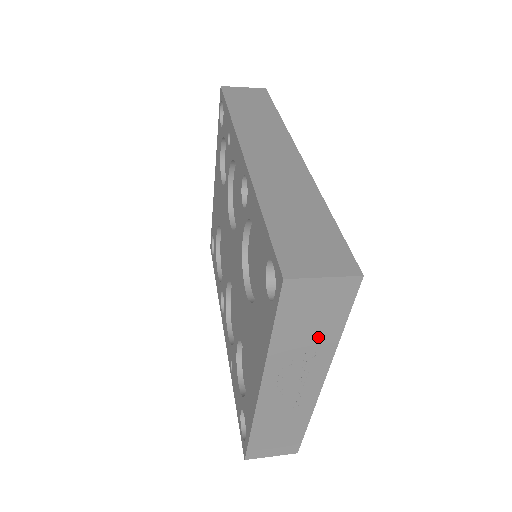
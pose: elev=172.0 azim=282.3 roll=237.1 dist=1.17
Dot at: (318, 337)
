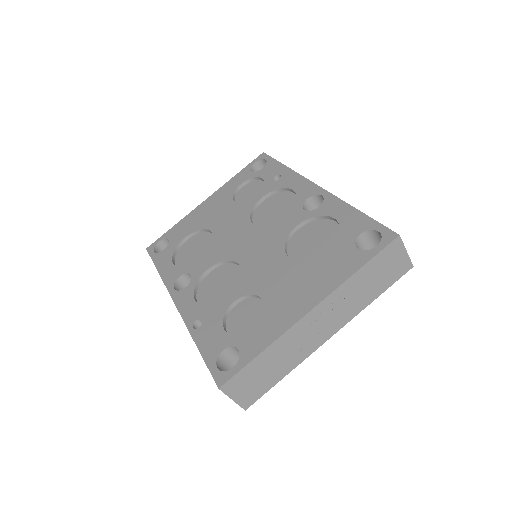
Dot at: (367, 292)
